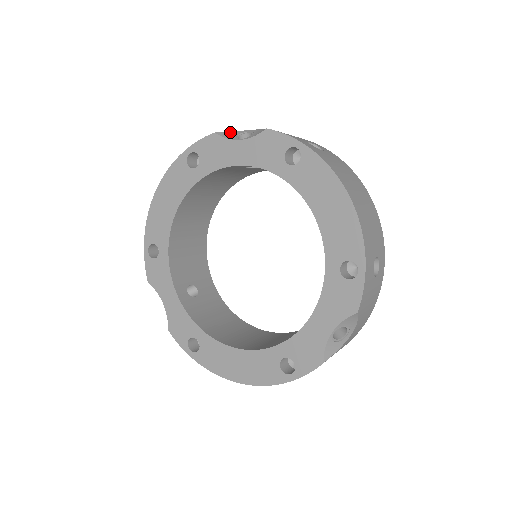
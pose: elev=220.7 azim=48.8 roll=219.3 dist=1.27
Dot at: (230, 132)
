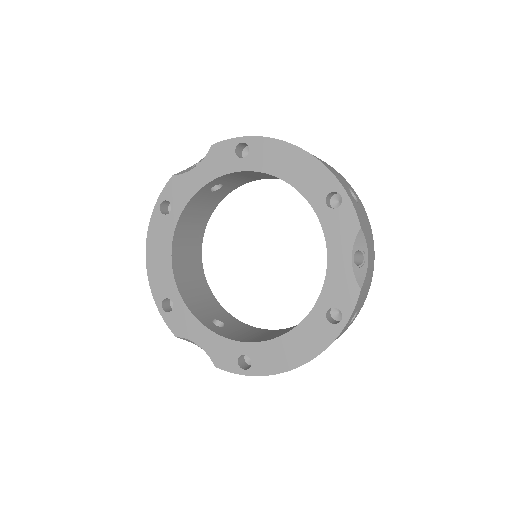
Dot at: (184, 170)
